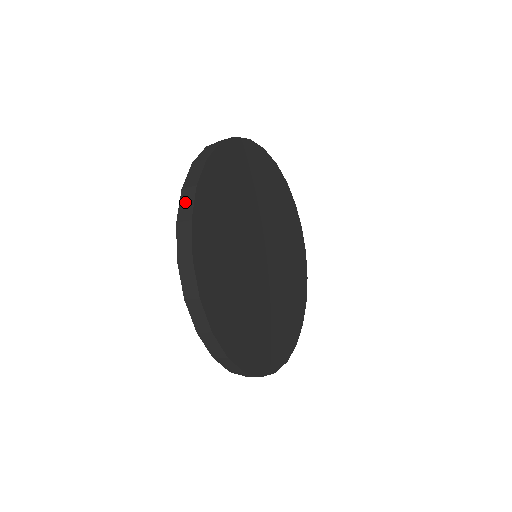
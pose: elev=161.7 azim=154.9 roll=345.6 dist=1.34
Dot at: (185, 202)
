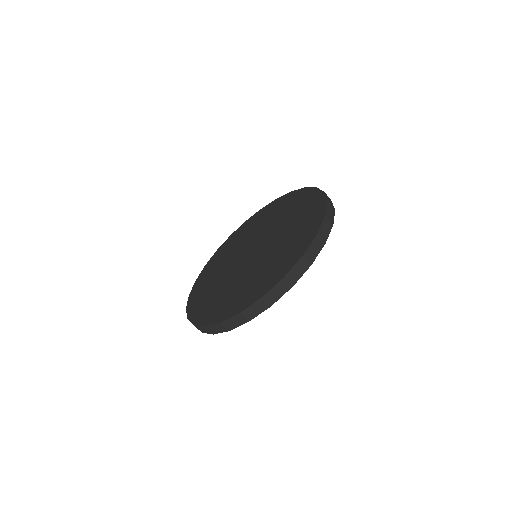
Dot at: (256, 308)
